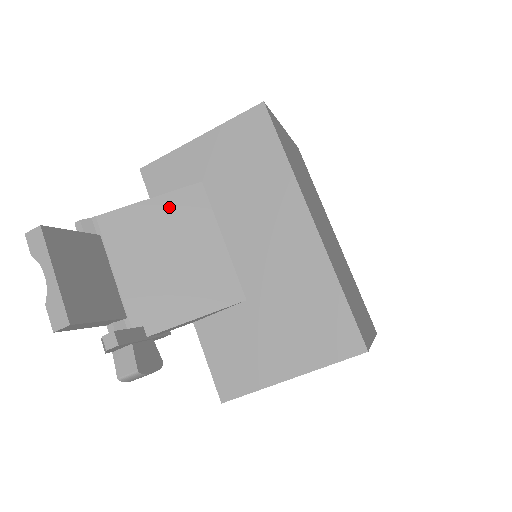
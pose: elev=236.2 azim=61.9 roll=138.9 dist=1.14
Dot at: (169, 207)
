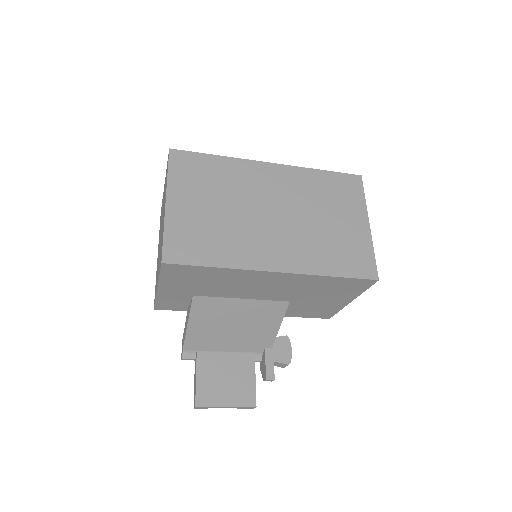
Dot at: (200, 317)
